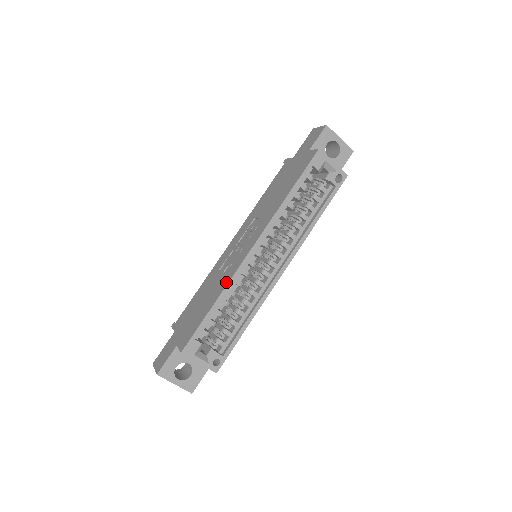
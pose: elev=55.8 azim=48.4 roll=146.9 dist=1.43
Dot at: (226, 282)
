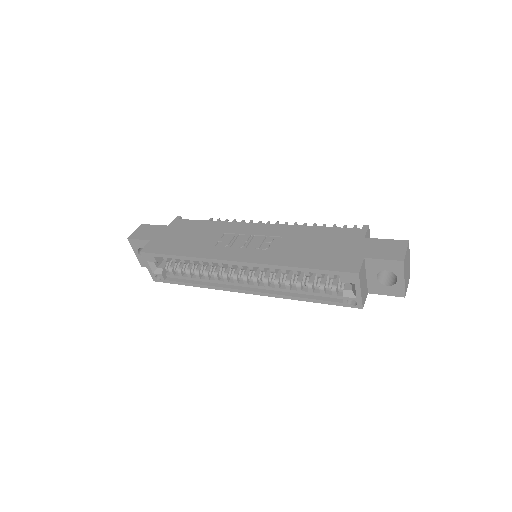
Dot at: (202, 255)
